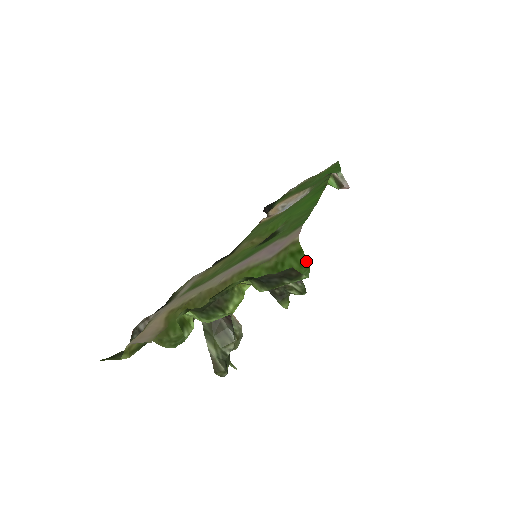
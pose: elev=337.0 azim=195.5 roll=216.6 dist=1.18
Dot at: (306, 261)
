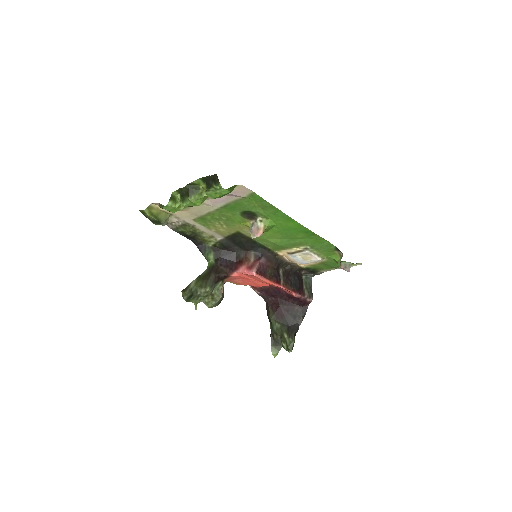
Dot at: occluded
